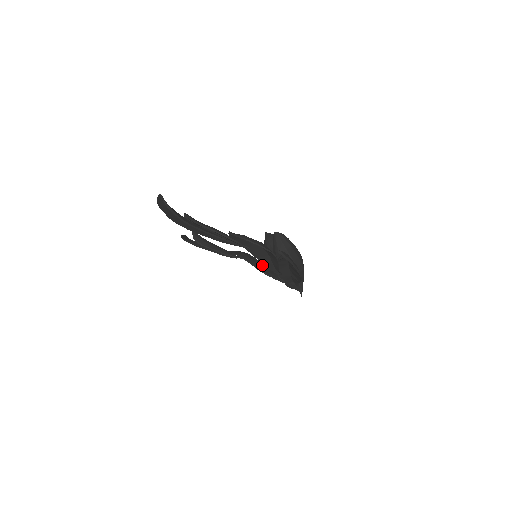
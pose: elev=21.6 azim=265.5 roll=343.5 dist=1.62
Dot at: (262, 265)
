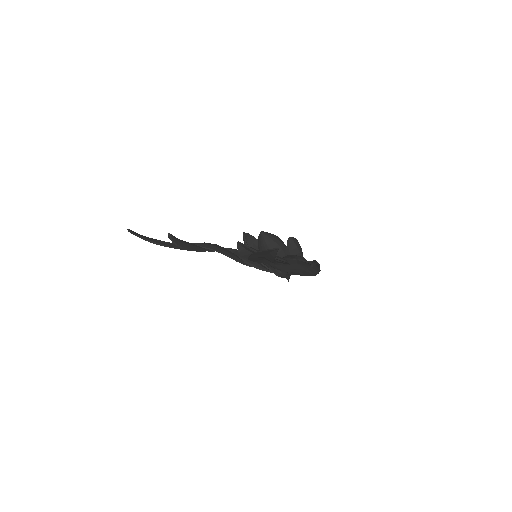
Dot at: (236, 255)
